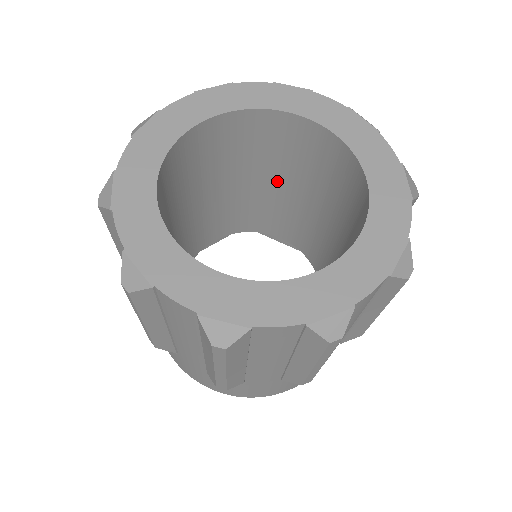
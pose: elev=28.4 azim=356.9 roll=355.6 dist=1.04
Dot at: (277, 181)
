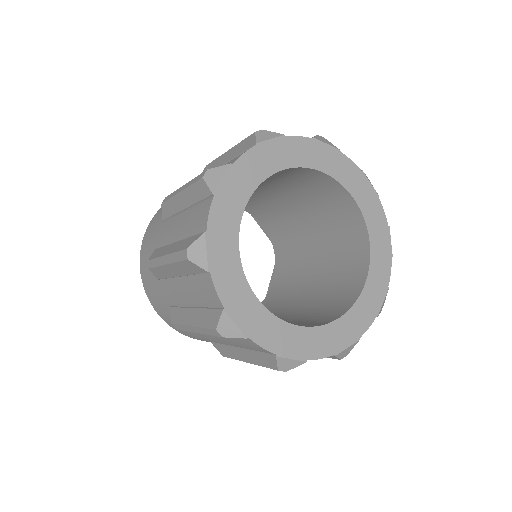
Dot at: occluded
